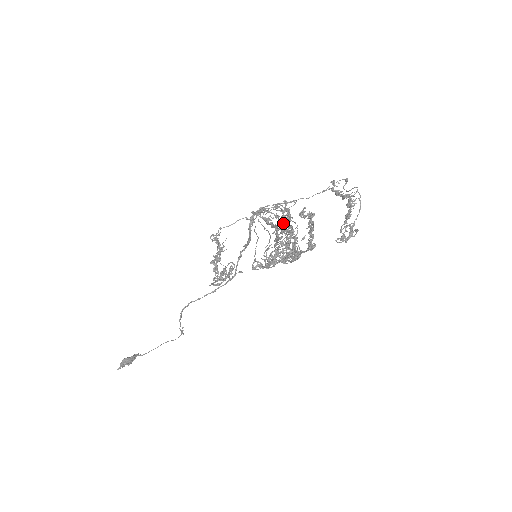
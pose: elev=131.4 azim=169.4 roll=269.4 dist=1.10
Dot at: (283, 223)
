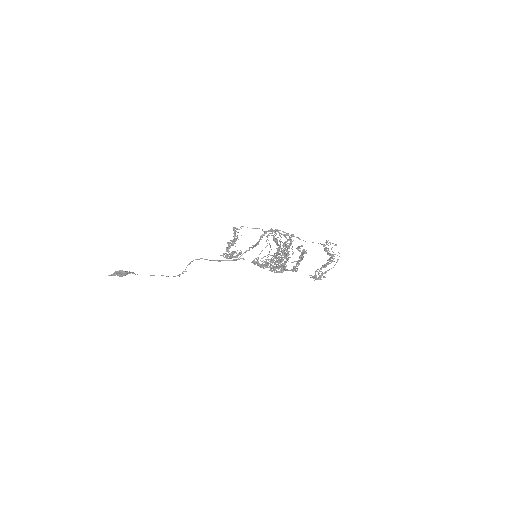
Dot at: occluded
